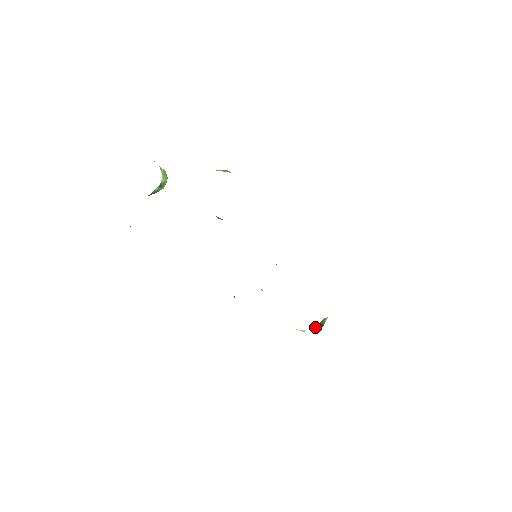
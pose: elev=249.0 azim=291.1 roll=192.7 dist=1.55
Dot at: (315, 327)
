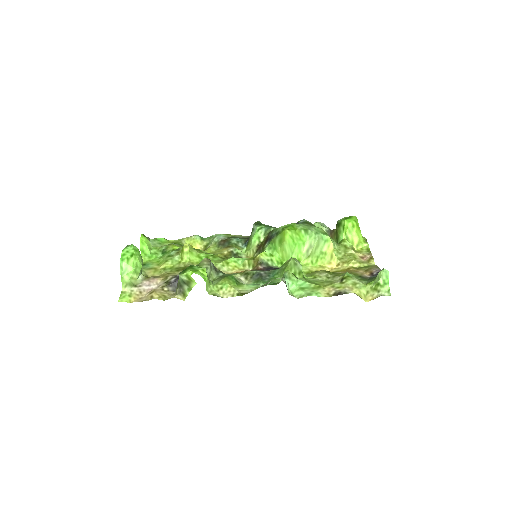
Dot at: occluded
